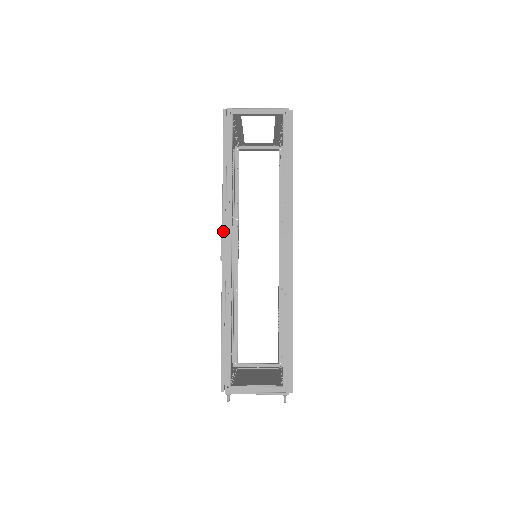
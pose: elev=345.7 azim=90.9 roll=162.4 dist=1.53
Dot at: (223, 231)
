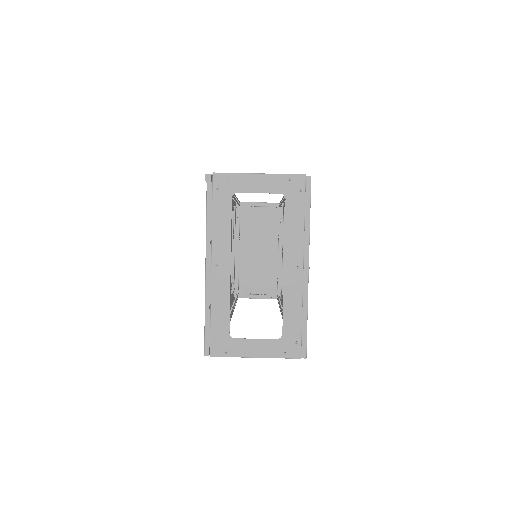
Dot at: occluded
